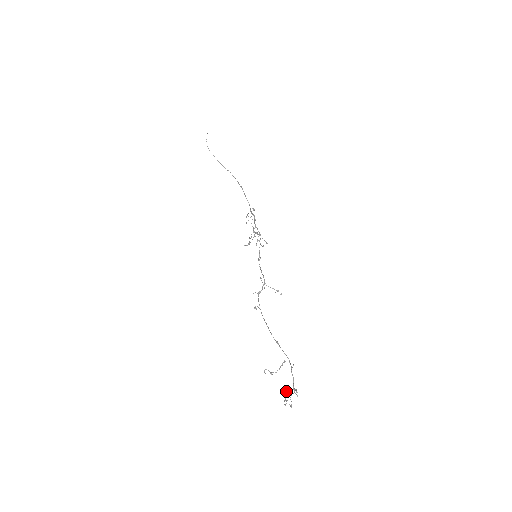
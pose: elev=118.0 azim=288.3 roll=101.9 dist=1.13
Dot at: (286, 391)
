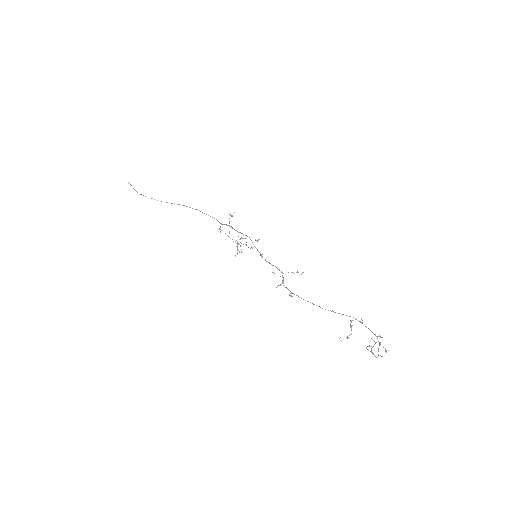
Dot at: (367, 346)
